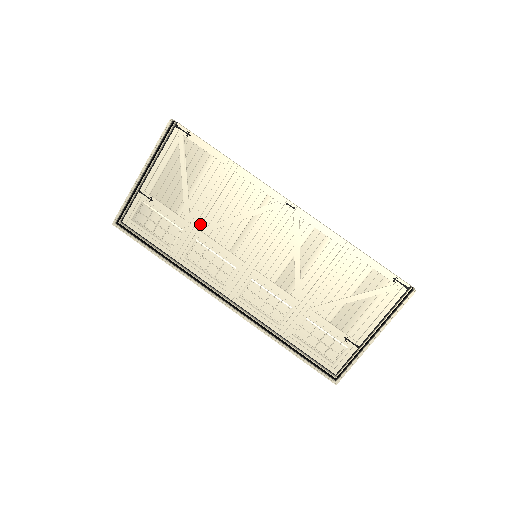
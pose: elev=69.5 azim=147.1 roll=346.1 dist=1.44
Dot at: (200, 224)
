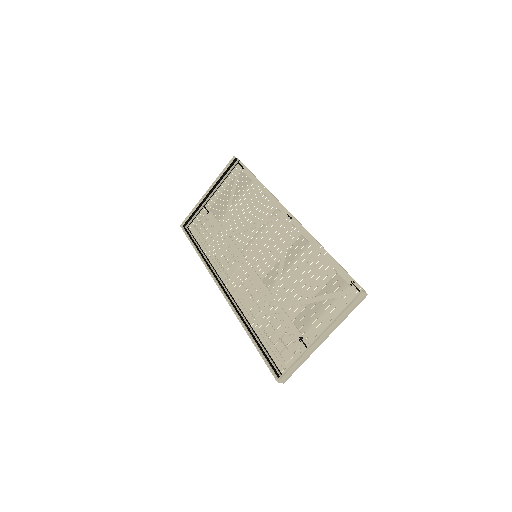
Dot at: (230, 230)
